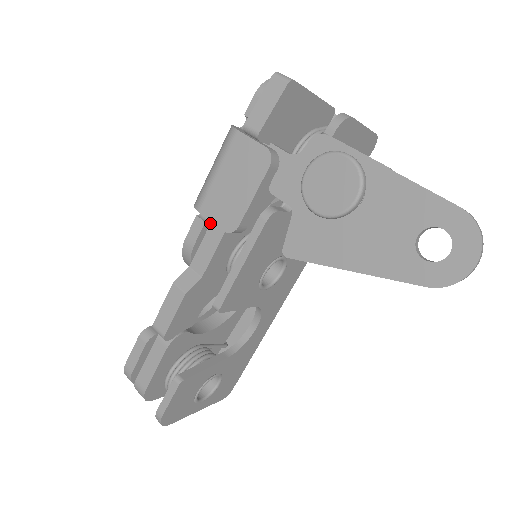
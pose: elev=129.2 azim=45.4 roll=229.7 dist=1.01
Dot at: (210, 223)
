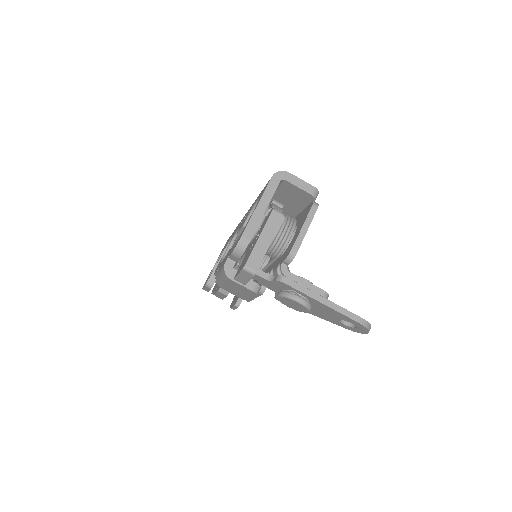
Dot at: occluded
